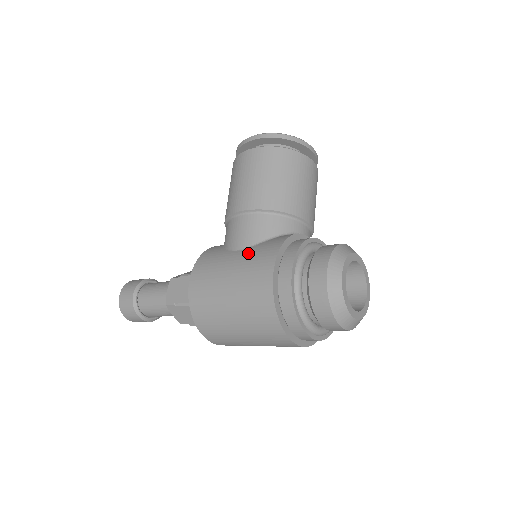
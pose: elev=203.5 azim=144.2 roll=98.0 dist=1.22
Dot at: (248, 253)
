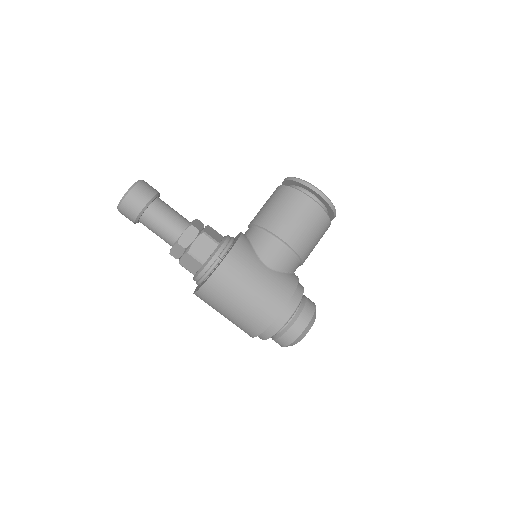
Dot at: (274, 277)
